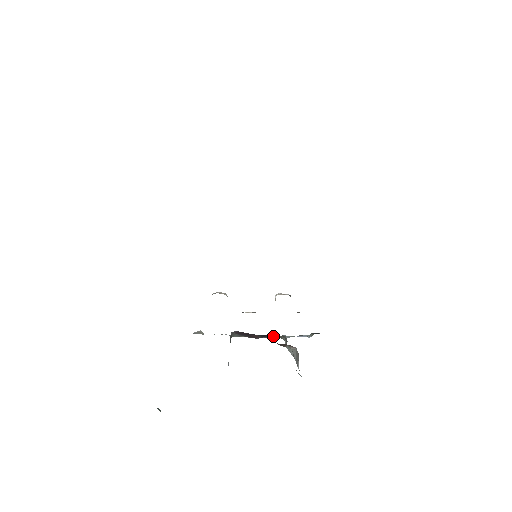
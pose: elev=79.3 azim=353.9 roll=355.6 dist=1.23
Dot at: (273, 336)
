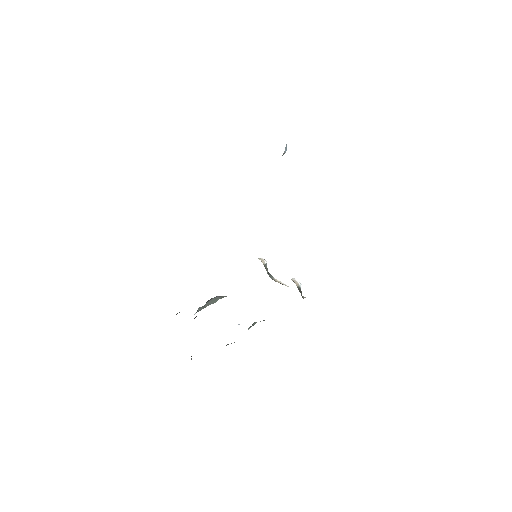
Dot at: occluded
